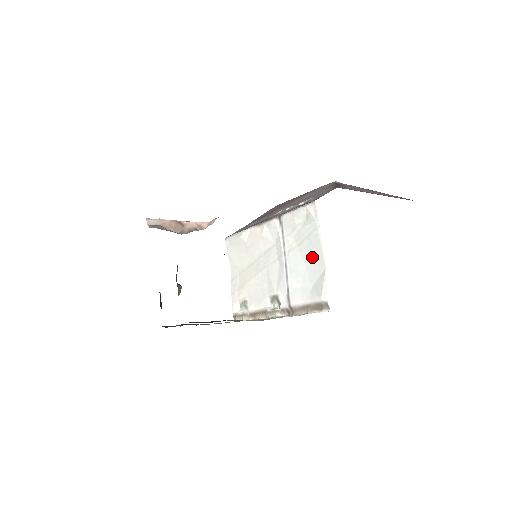
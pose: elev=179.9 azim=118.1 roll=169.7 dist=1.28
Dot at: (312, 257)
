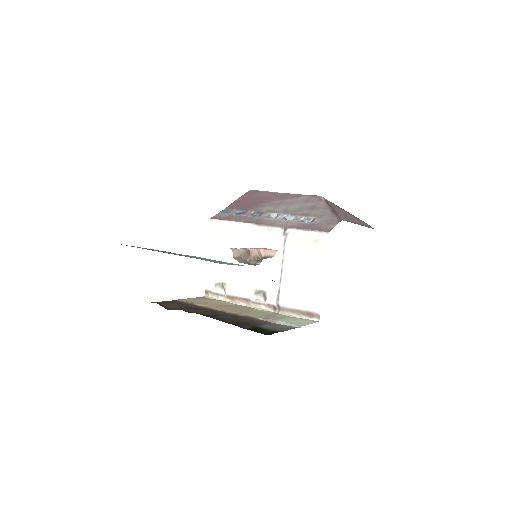
Dot at: (312, 274)
